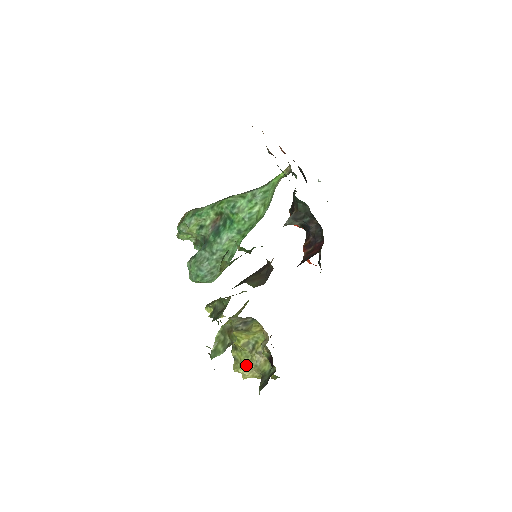
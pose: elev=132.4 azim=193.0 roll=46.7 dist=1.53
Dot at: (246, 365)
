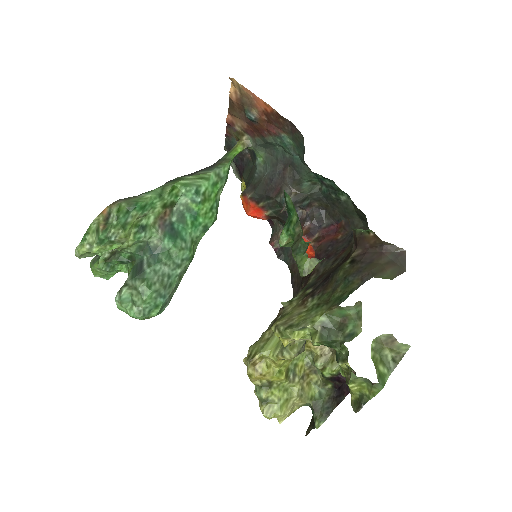
Dot at: (287, 402)
